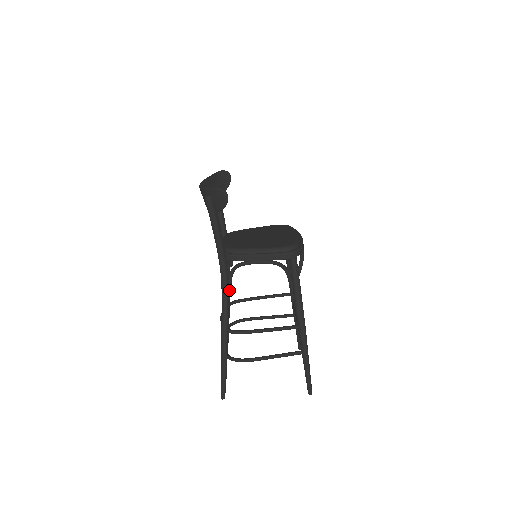
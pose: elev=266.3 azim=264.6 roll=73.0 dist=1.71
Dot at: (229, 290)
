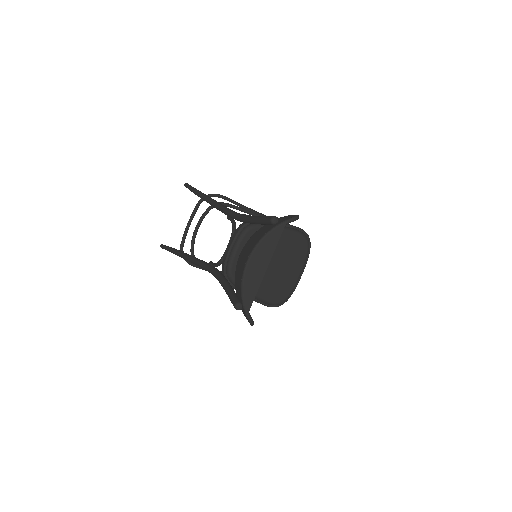
Dot at: occluded
